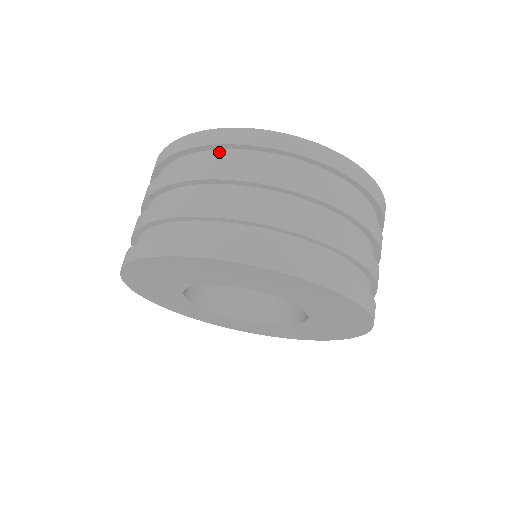
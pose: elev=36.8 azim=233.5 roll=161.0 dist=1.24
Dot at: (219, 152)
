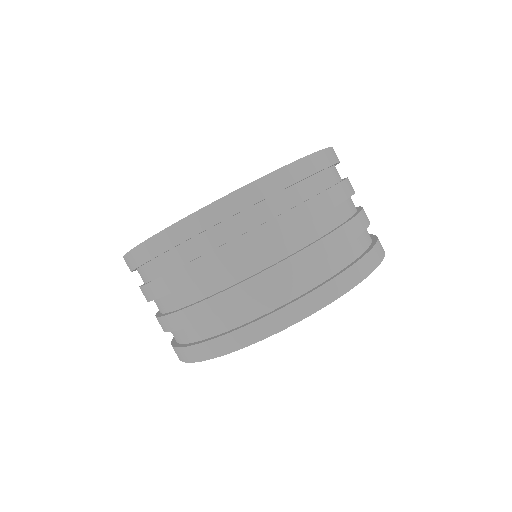
Dot at: (270, 201)
